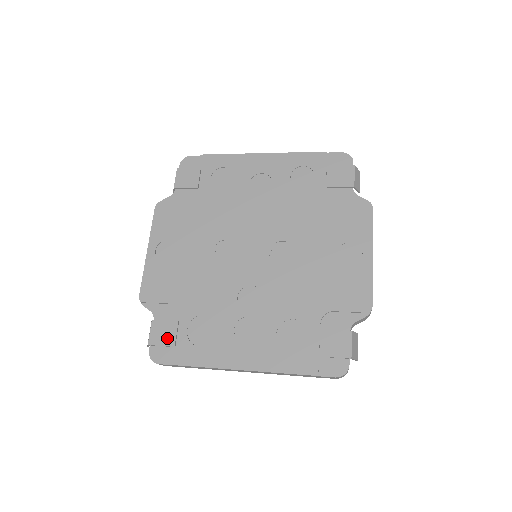
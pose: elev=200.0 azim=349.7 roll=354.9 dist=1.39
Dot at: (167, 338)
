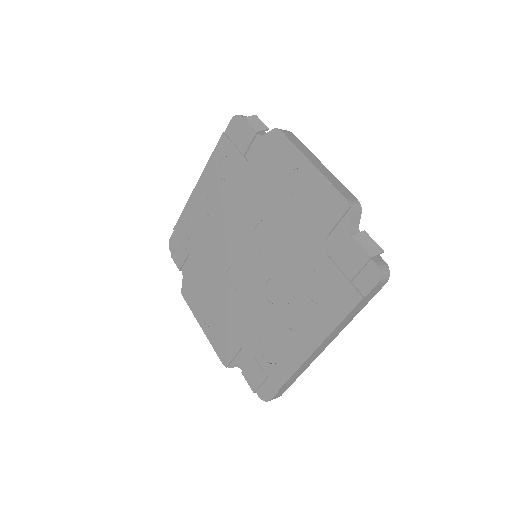
Dot at: (258, 376)
